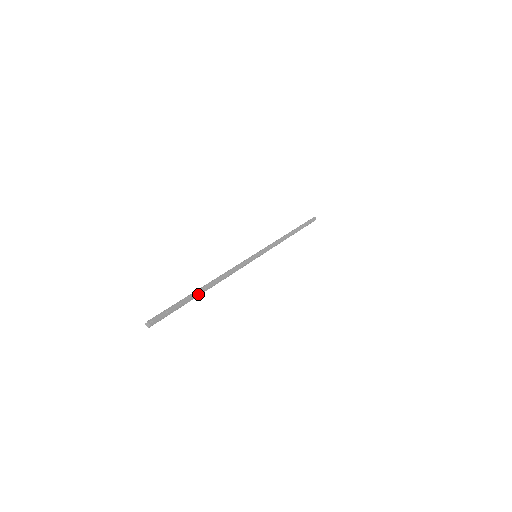
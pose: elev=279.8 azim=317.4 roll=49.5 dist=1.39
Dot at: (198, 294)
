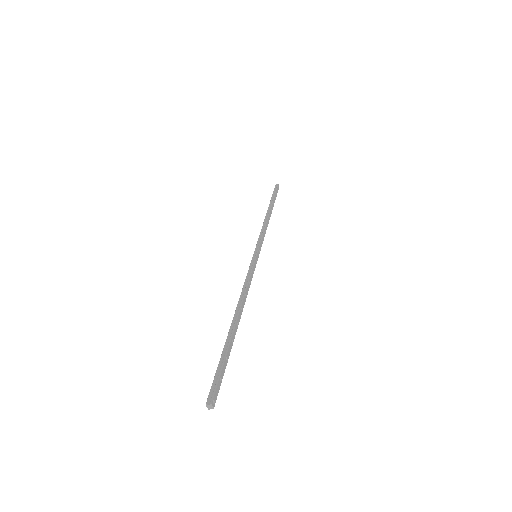
Dot at: (234, 336)
